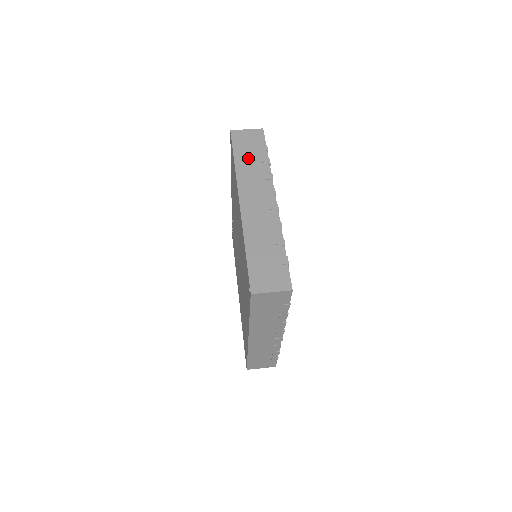
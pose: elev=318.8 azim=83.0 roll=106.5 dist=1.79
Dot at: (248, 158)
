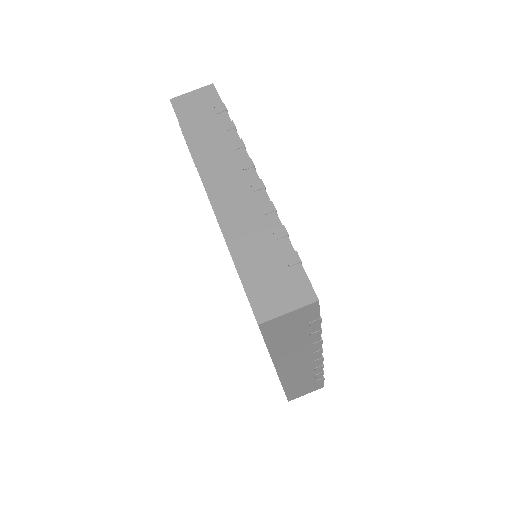
Dot at: (290, 341)
